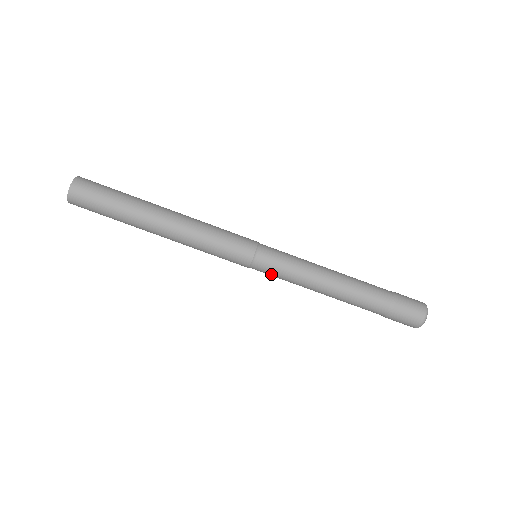
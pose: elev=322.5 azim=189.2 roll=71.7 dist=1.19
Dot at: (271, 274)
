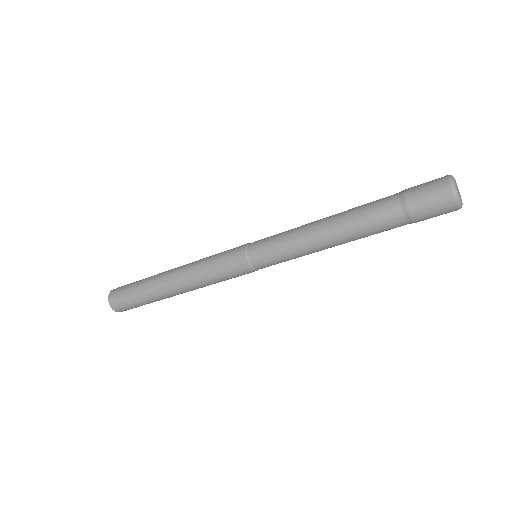
Dot at: occluded
